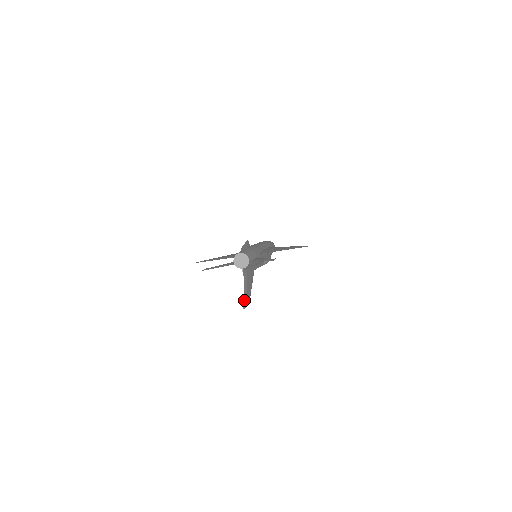
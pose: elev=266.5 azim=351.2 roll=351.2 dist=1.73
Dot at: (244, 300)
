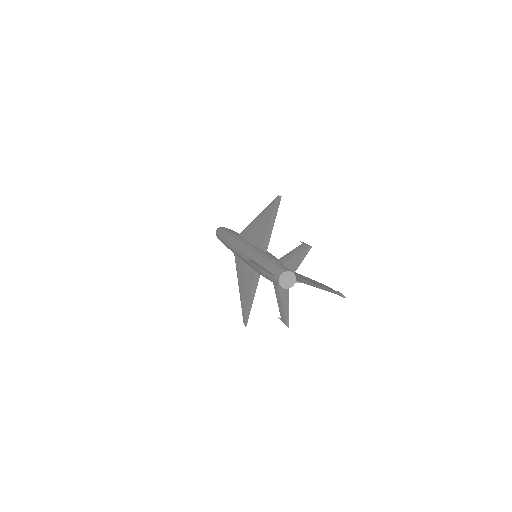
Dot at: occluded
